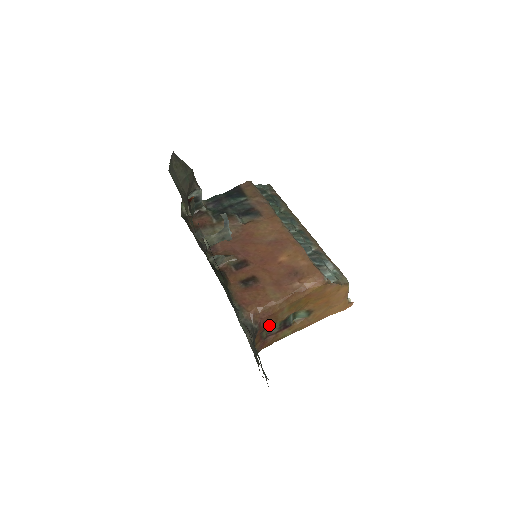
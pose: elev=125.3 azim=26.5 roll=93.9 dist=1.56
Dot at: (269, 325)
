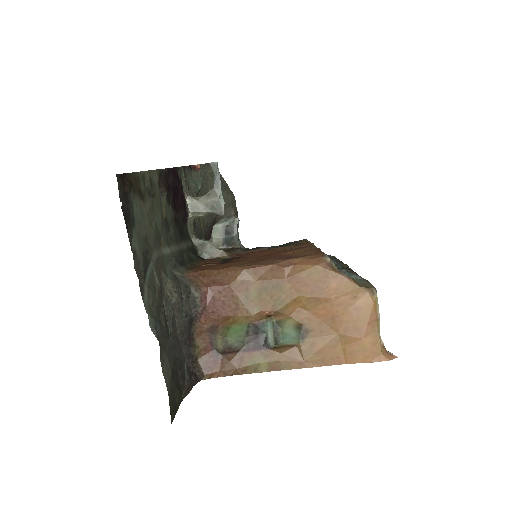
Dot at: (225, 318)
